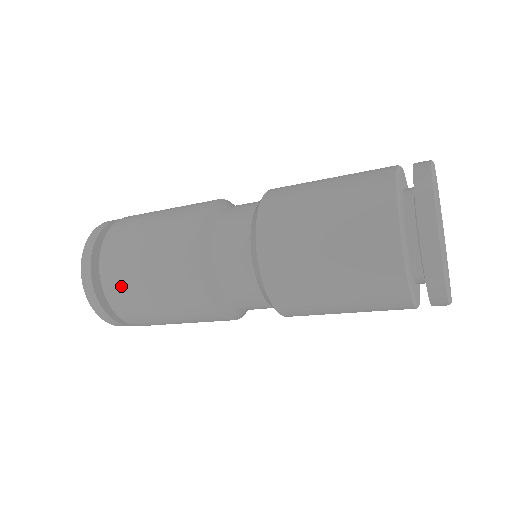
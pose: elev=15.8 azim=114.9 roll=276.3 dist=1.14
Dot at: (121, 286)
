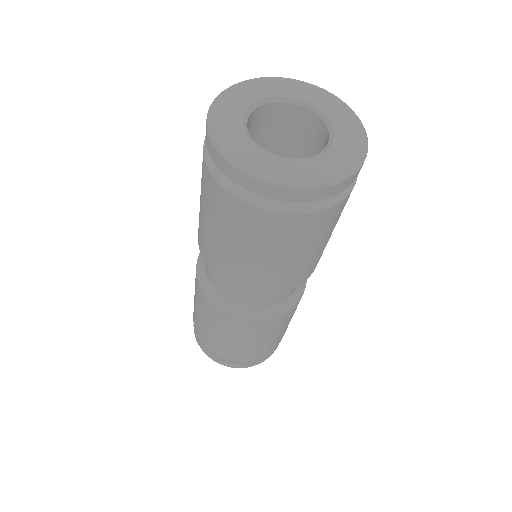
Dot at: (199, 329)
